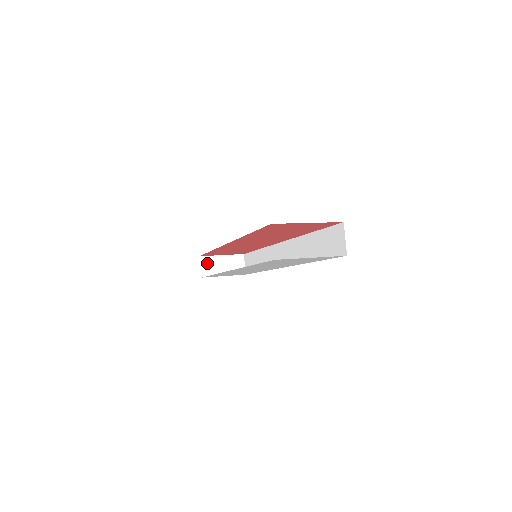
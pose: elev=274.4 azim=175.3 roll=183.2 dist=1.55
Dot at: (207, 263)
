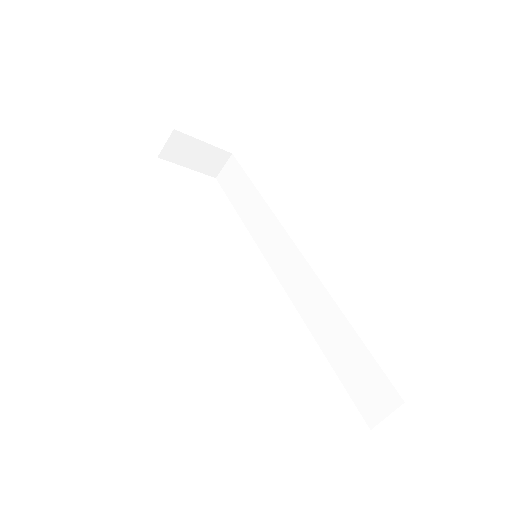
Dot at: (178, 143)
